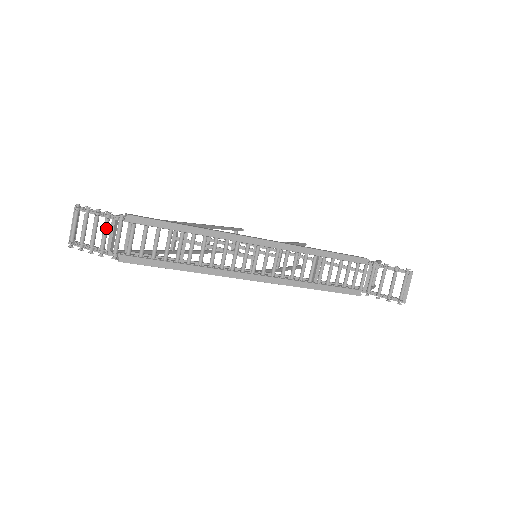
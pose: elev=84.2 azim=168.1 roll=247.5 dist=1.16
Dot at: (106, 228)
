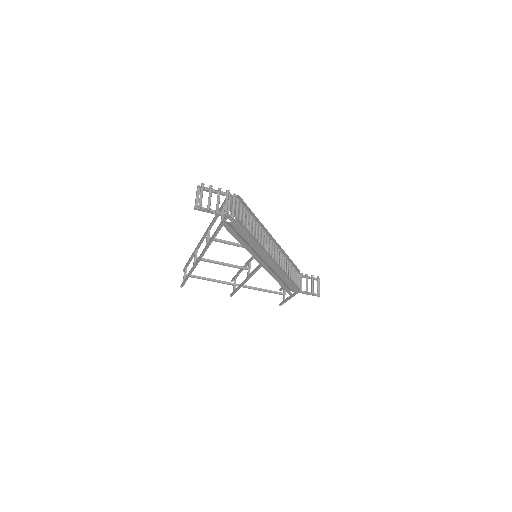
Dot at: (228, 199)
